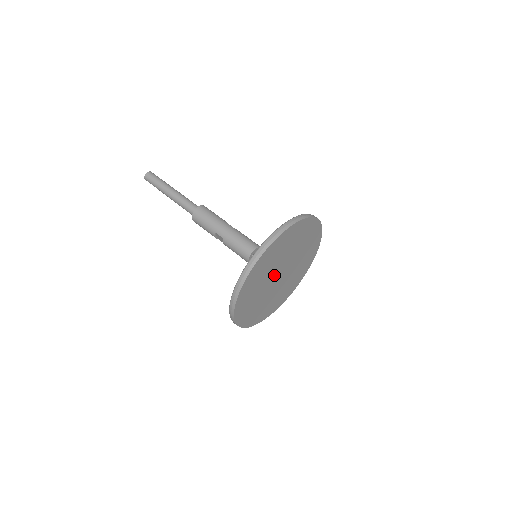
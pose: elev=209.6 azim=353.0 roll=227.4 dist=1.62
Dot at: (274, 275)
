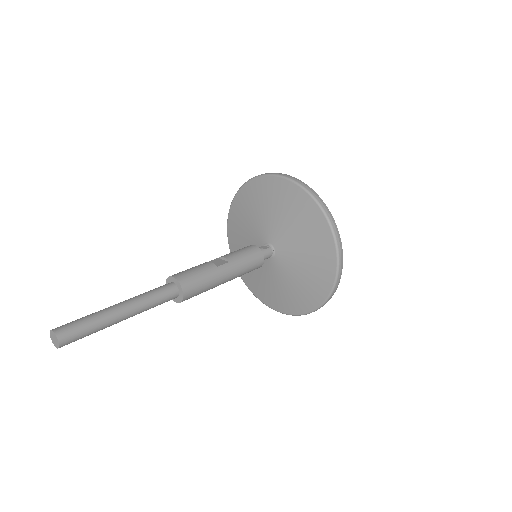
Dot at: occluded
